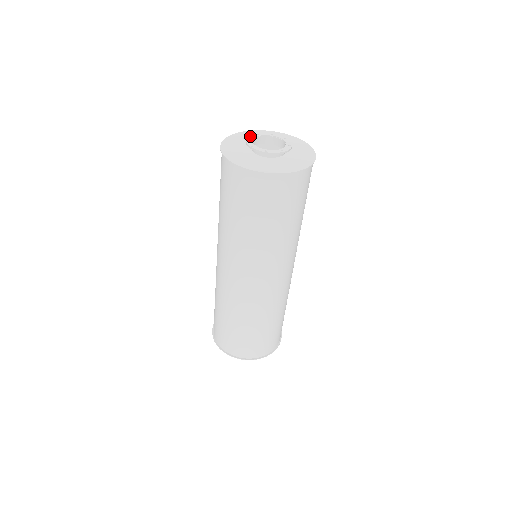
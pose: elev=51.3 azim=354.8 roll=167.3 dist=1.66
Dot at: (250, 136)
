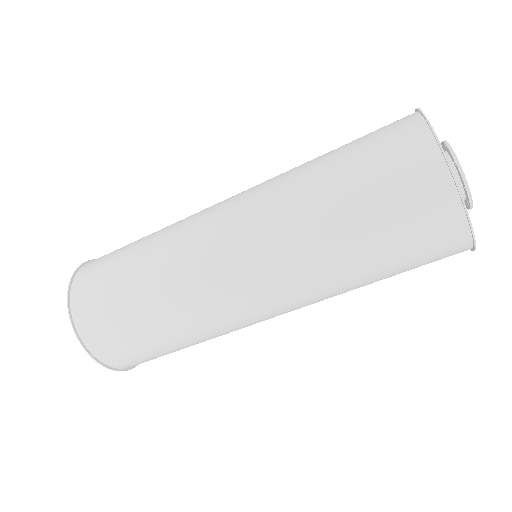
Dot at: occluded
